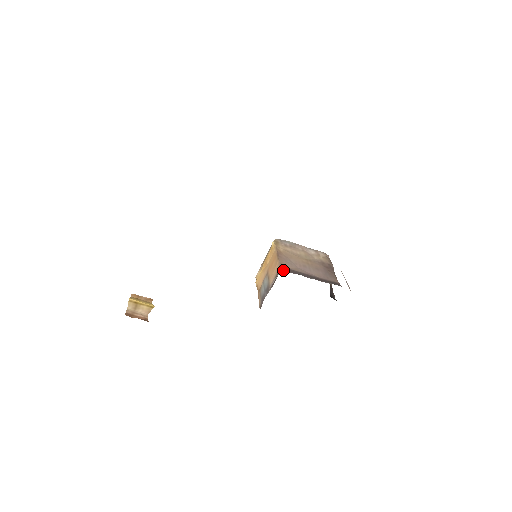
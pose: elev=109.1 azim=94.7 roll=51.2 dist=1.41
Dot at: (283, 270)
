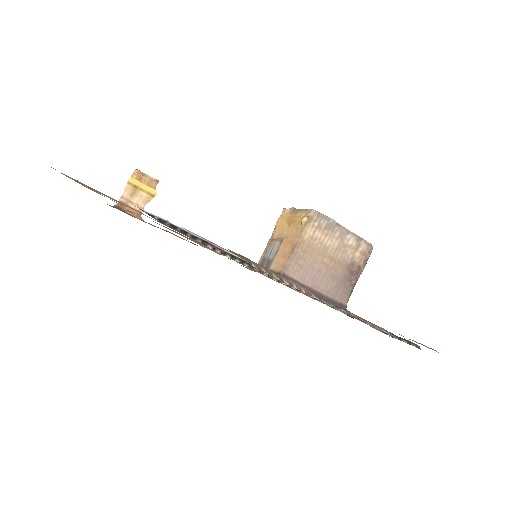
Dot at: occluded
